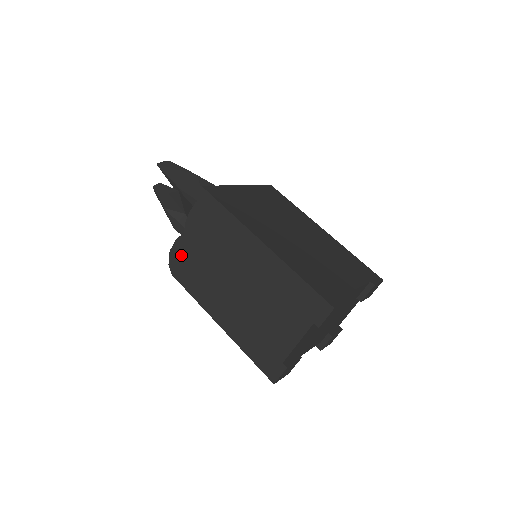
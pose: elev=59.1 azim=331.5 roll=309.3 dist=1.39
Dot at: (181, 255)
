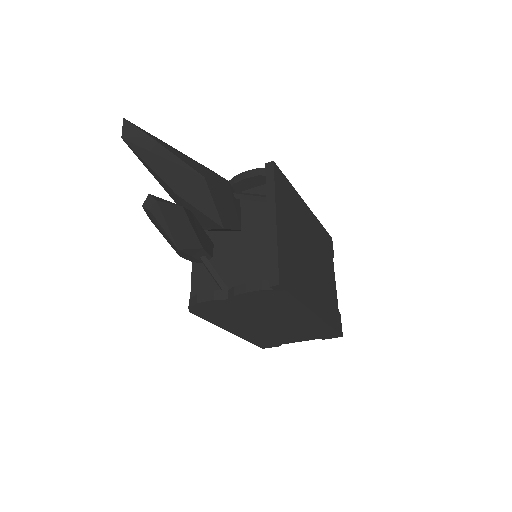
Dot at: (213, 307)
